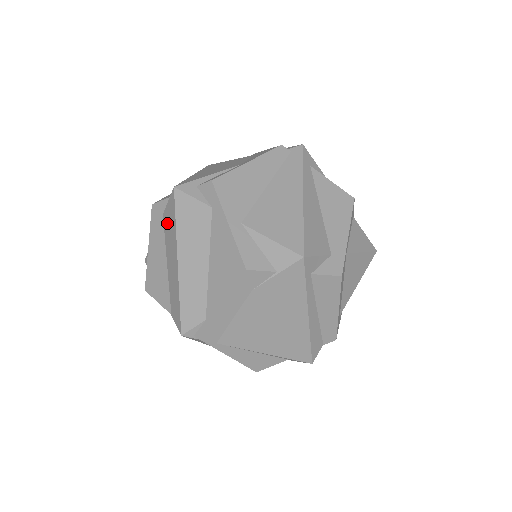
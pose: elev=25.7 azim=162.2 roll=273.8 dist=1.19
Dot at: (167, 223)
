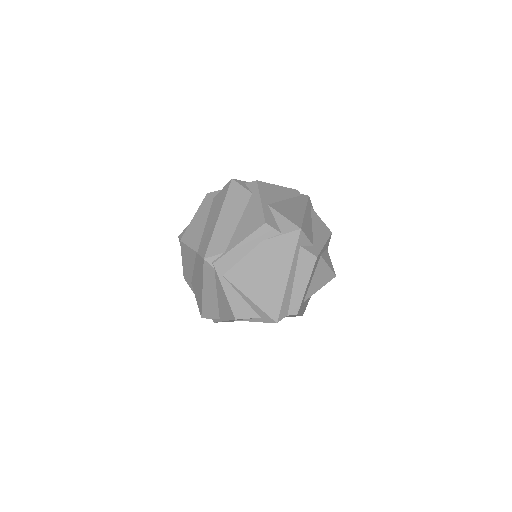
Dot at: (216, 201)
